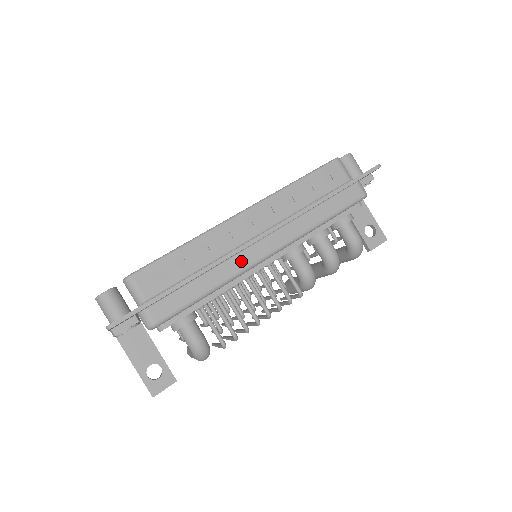
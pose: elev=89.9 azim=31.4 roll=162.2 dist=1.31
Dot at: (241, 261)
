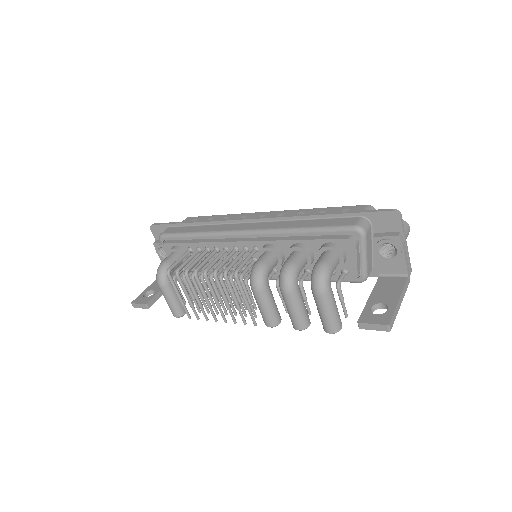
Dot at: (228, 227)
